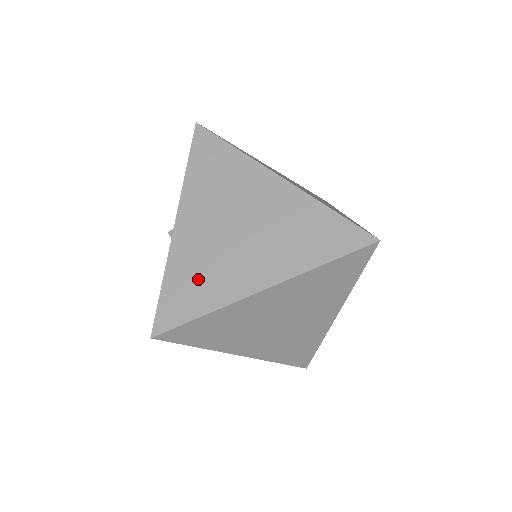
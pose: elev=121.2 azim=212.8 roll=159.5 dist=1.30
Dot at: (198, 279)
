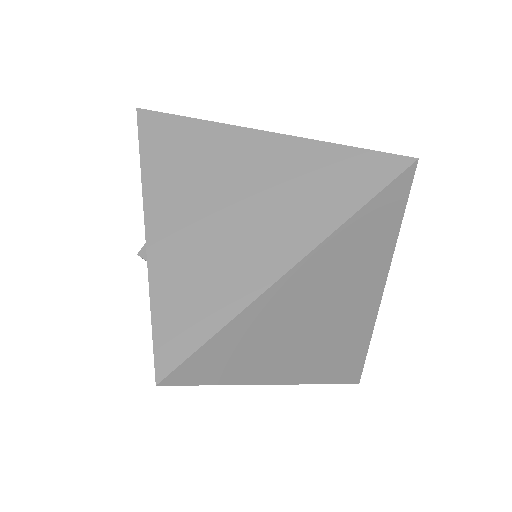
Dot at: (199, 283)
